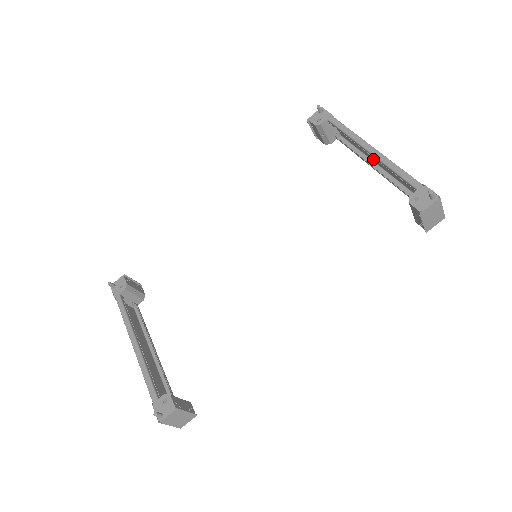
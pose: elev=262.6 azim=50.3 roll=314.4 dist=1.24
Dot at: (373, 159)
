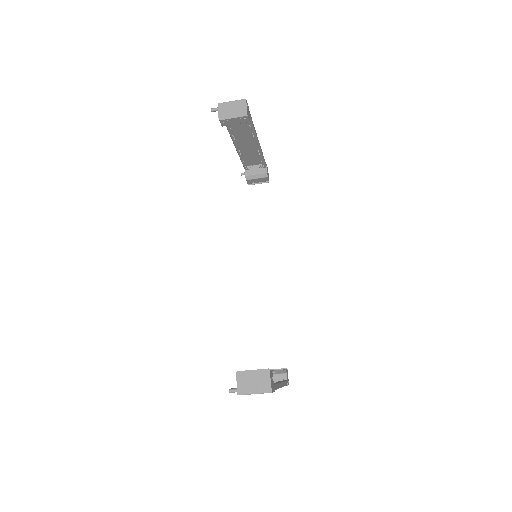
Dot at: (256, 144)
